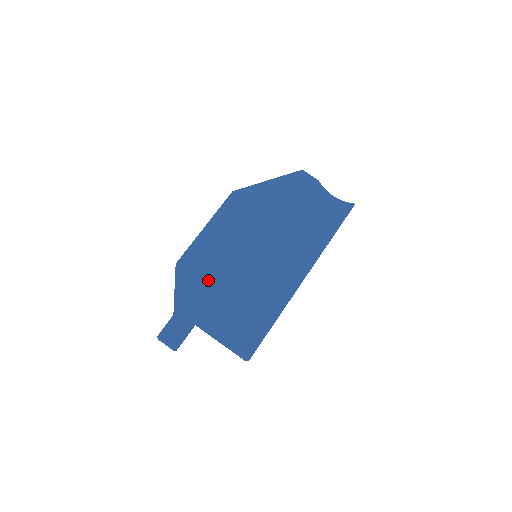
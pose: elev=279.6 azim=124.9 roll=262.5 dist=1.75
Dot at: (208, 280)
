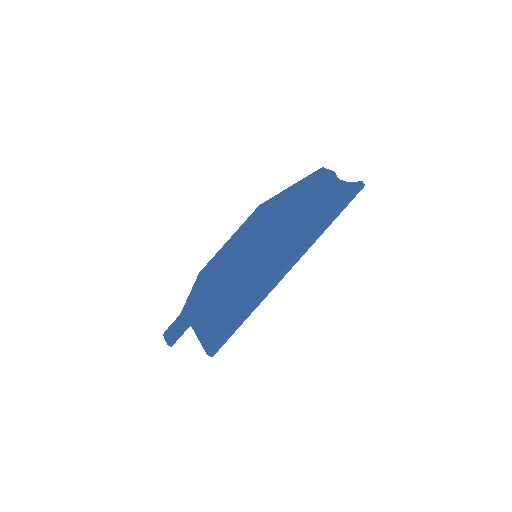
Dot at: (213, 282)
